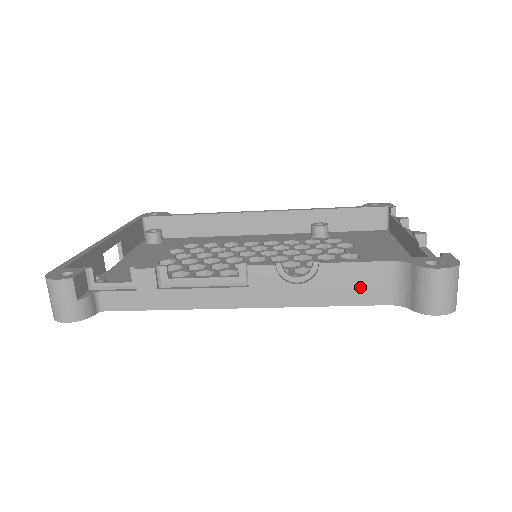
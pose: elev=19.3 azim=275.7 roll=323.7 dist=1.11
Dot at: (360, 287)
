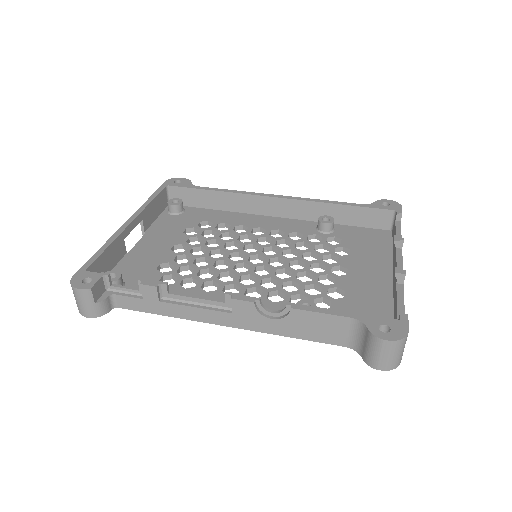
Dot at: (323, 331)
